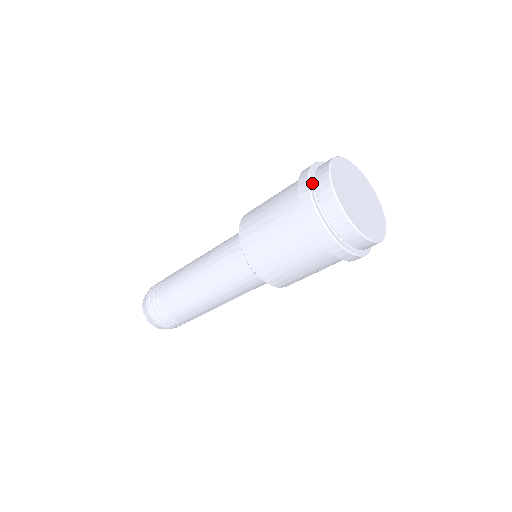
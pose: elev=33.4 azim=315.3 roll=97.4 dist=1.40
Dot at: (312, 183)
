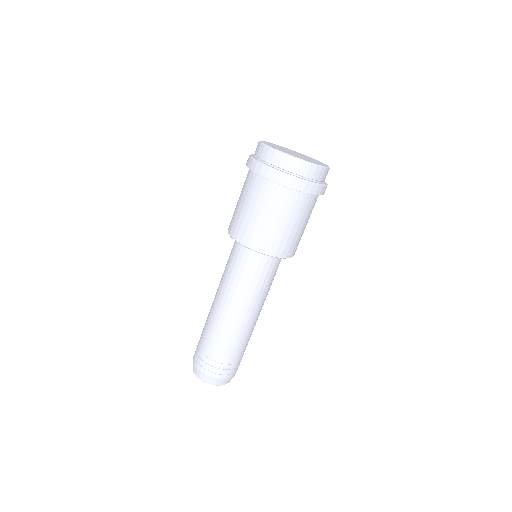
Dot at: (261, 162)
